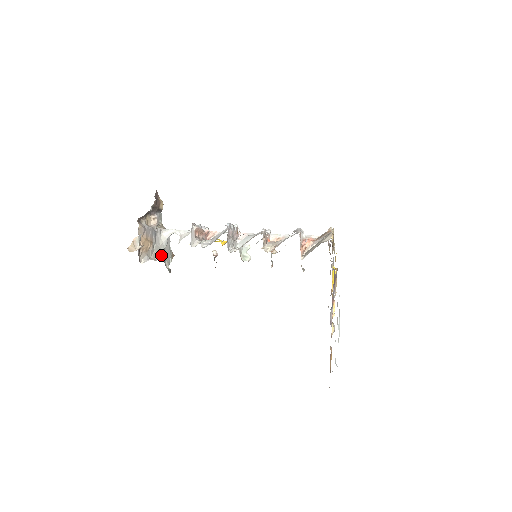
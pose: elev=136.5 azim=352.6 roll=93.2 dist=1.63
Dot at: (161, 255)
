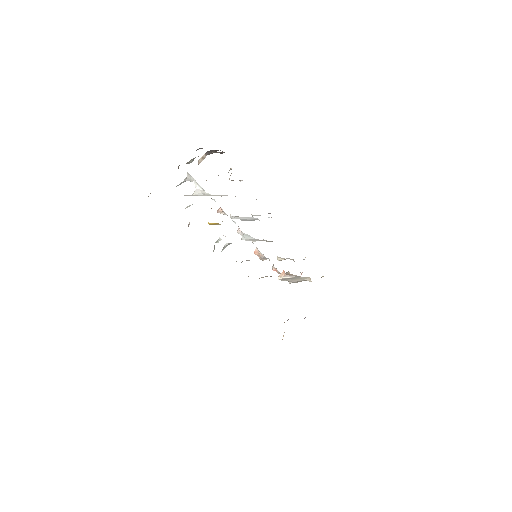
Dot at: occluded
